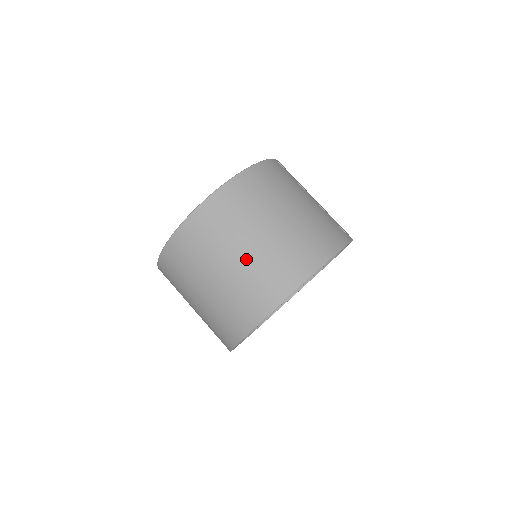
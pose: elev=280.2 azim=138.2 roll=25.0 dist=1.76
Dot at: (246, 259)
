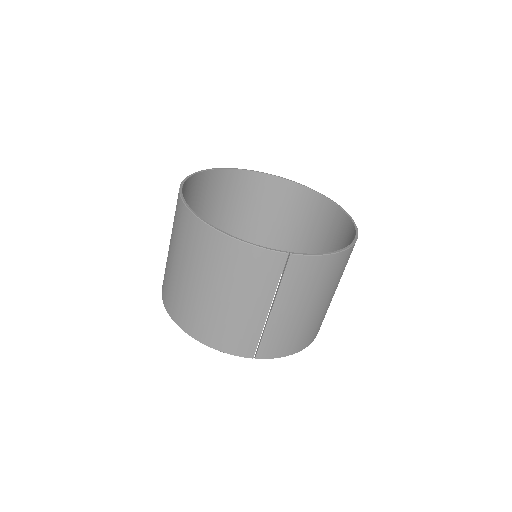
Dot at: (171, 262)
